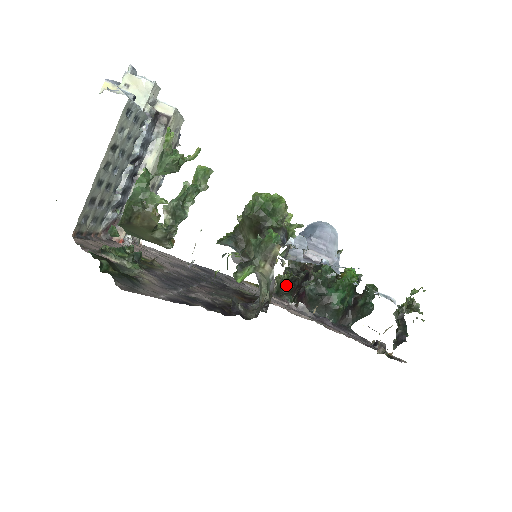
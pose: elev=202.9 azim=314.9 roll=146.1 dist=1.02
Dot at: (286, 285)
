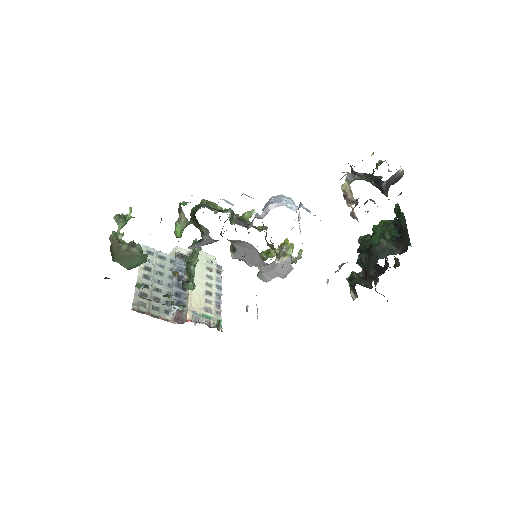
Dot at: occluded
